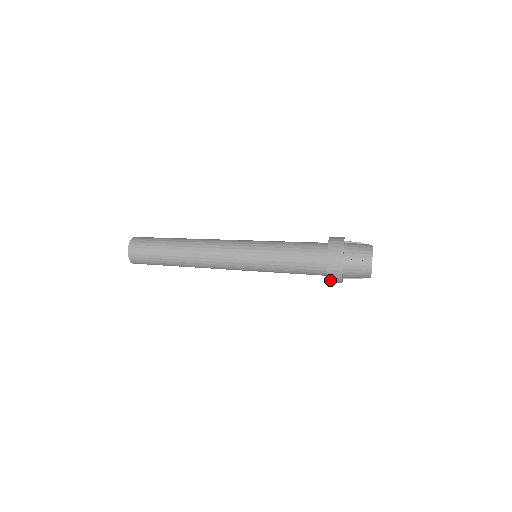
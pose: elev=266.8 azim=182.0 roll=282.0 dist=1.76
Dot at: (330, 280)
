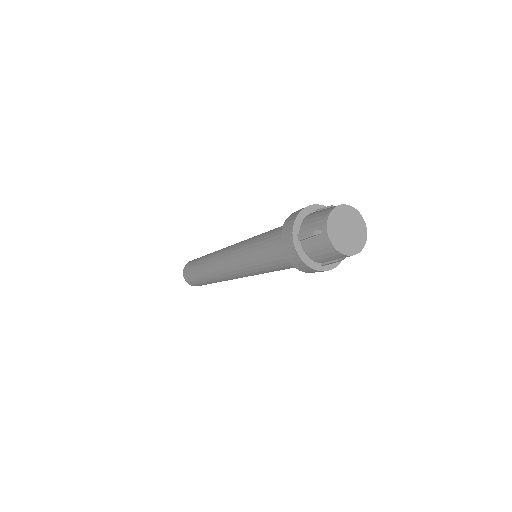
Dot at: (301, 269)
